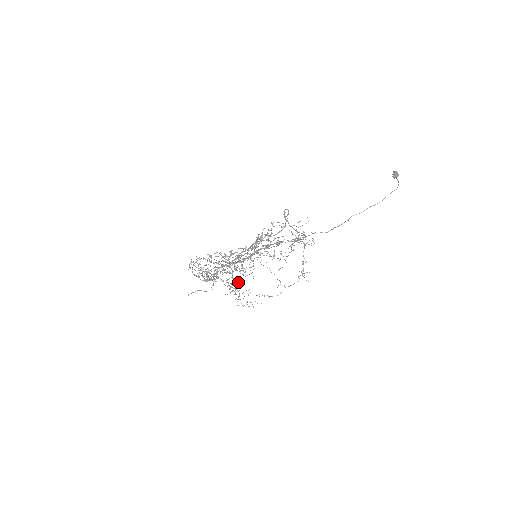
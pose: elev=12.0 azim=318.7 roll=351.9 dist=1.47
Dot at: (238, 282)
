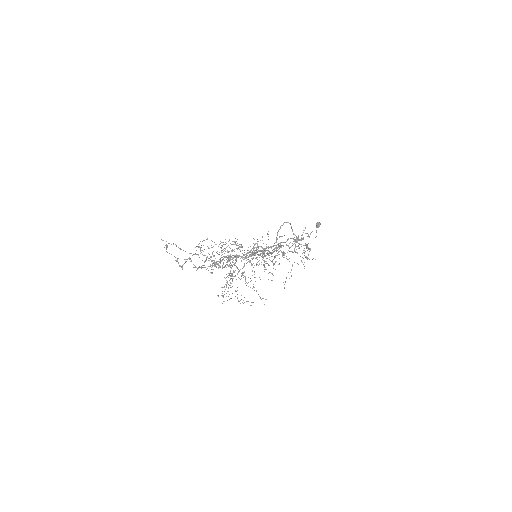
Dot at: occluded
